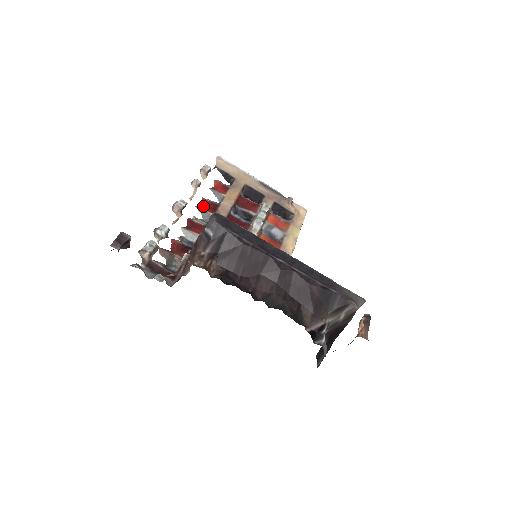
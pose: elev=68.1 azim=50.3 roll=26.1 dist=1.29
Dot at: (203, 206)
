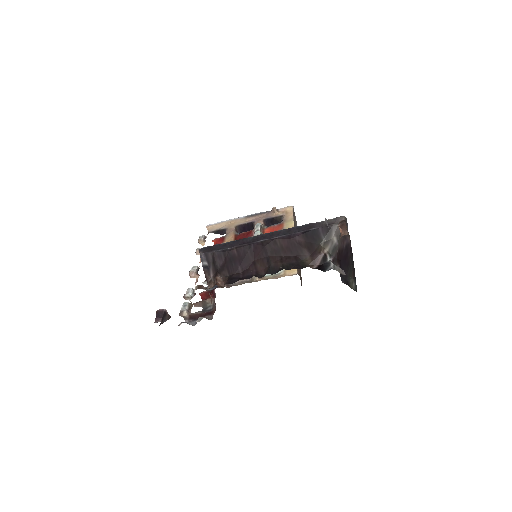
Dot at: occluded
